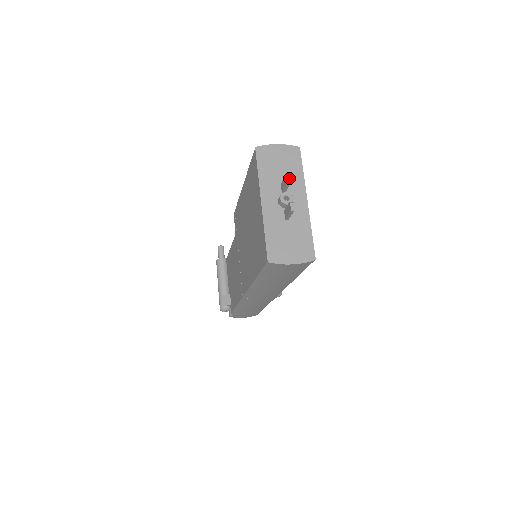
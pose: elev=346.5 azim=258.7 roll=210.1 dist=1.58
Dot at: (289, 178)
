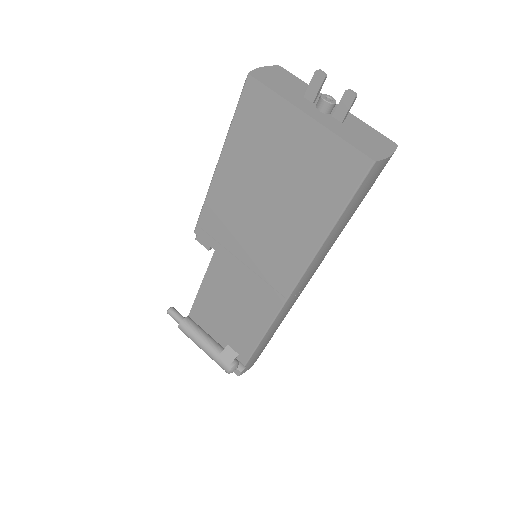
Dot at: (323, 71)
